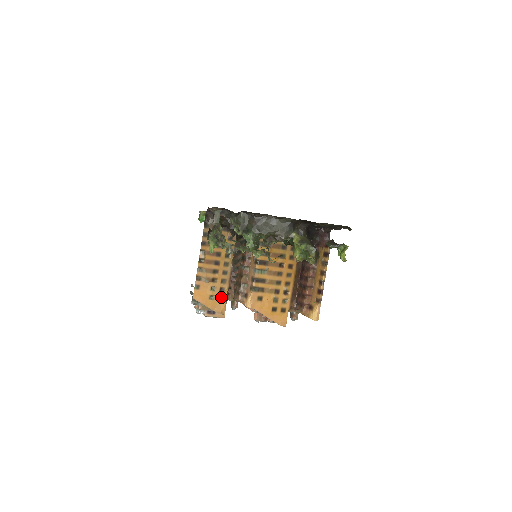
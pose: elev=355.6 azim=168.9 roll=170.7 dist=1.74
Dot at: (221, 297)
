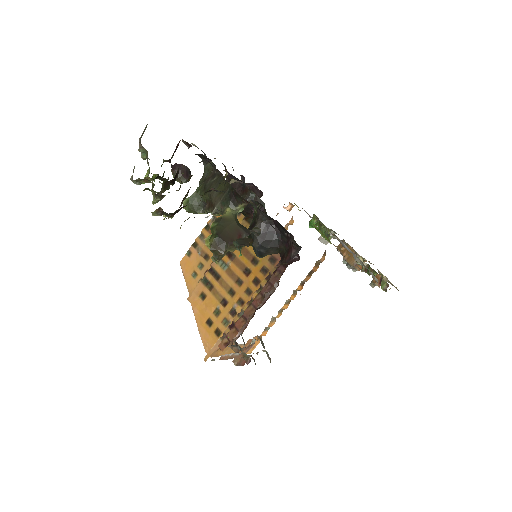
Dot at: occluded
